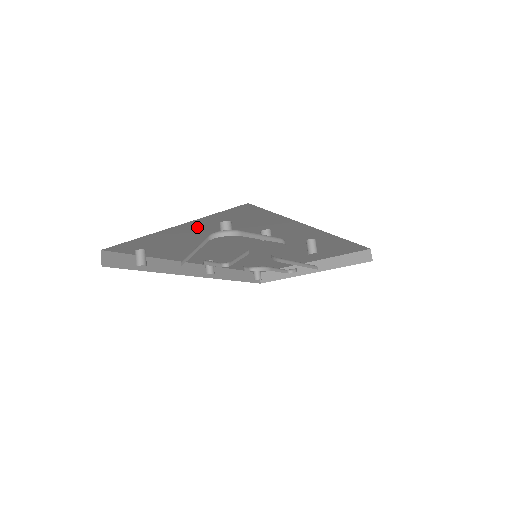
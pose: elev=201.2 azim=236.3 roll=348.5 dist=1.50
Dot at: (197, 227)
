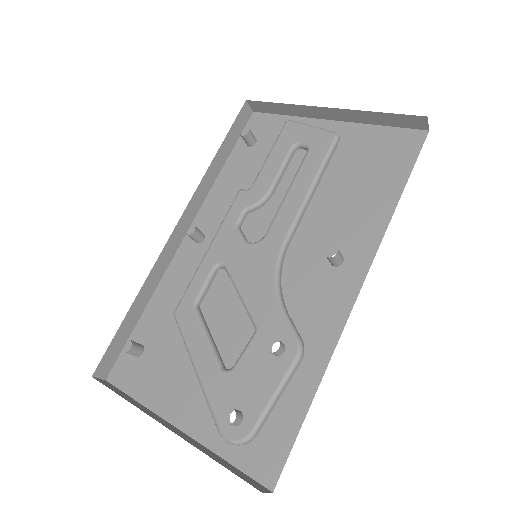
Dot at: occluded
